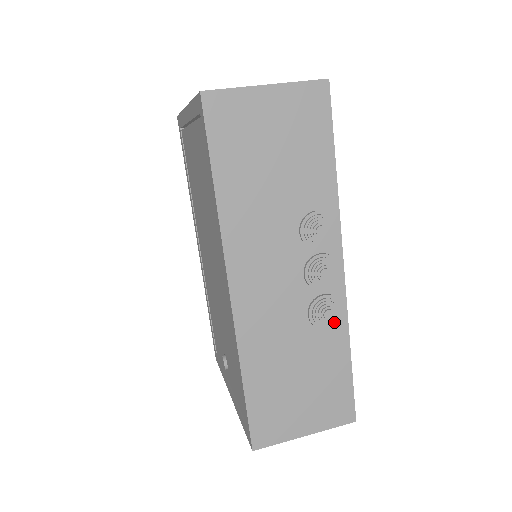
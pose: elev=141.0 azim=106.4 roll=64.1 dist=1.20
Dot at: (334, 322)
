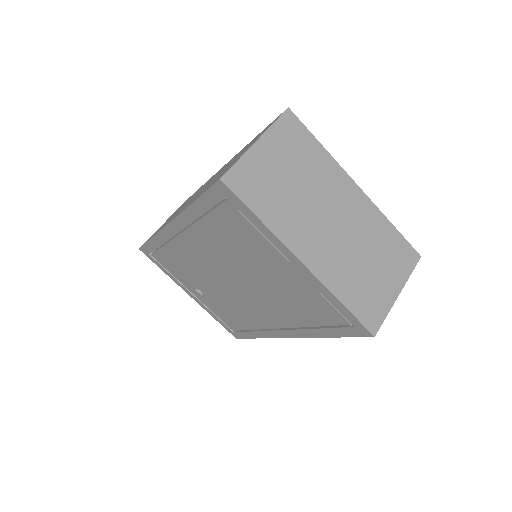
Dot at: occluded
